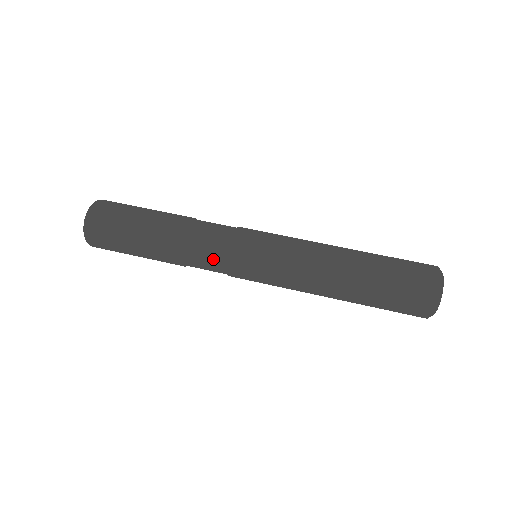
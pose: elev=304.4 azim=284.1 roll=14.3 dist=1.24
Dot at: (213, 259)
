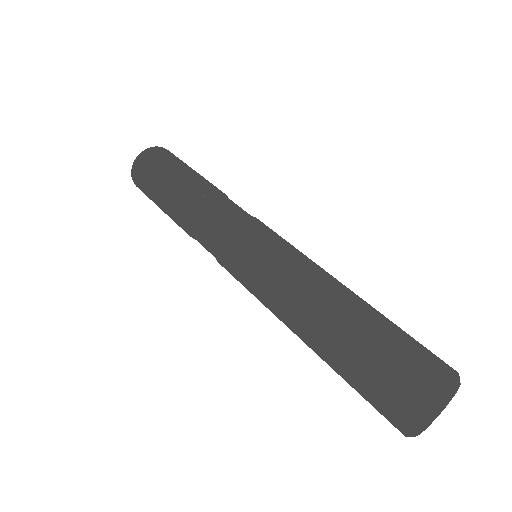
Dot at: (223, 215)
